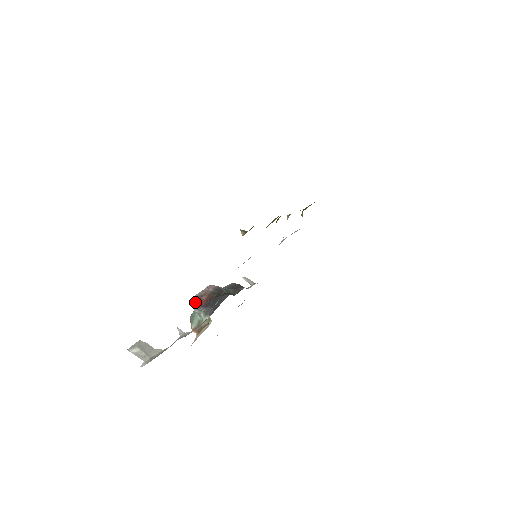
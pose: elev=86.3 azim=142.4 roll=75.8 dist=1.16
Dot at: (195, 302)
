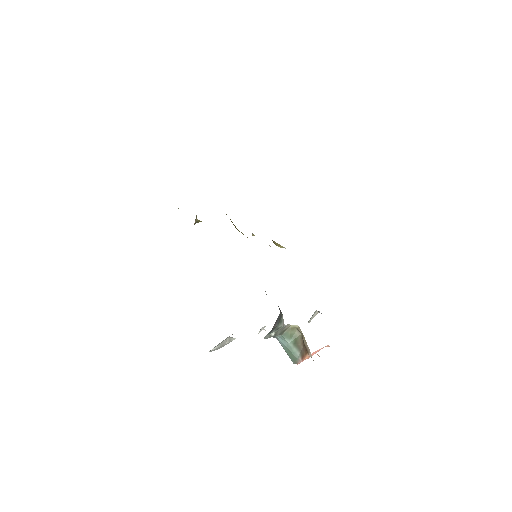
Dot at: (267, 334)
